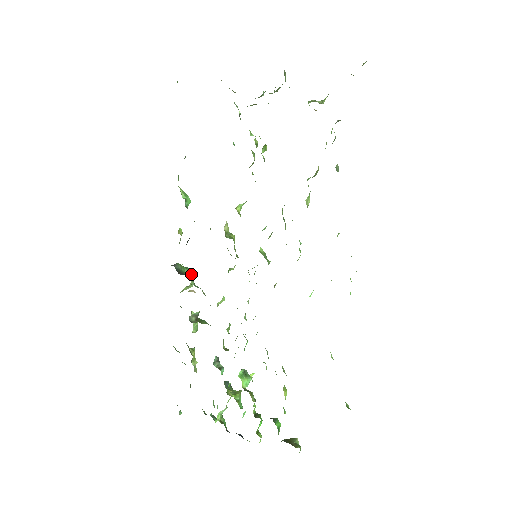
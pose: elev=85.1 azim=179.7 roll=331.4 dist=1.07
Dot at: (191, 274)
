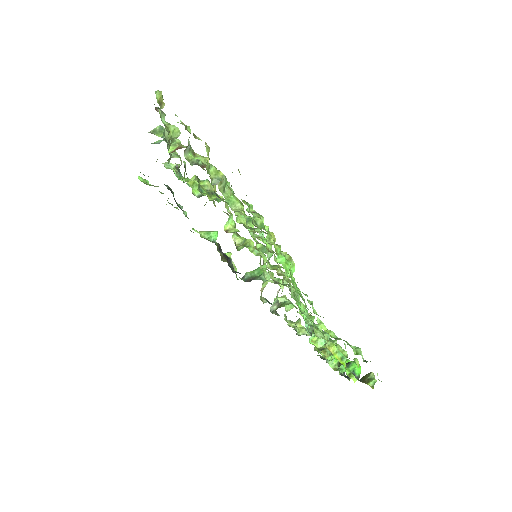
Dot at: (261, 272)
